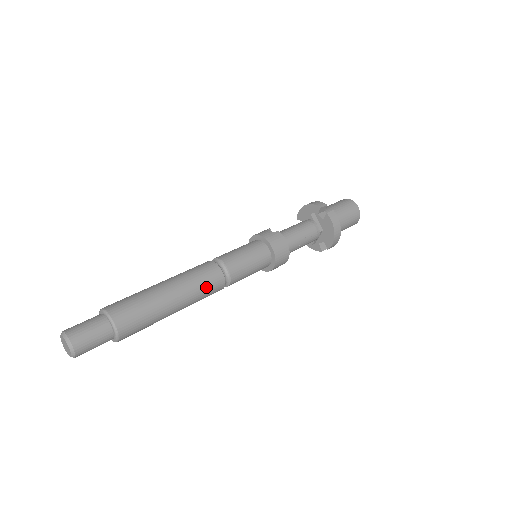
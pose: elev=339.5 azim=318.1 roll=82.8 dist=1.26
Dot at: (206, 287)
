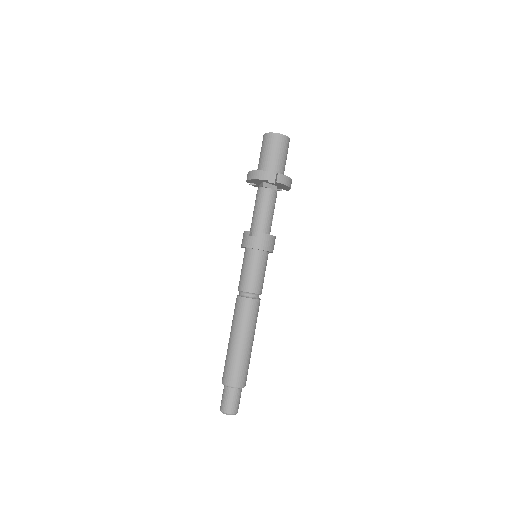
Dot at: (256, 317)
